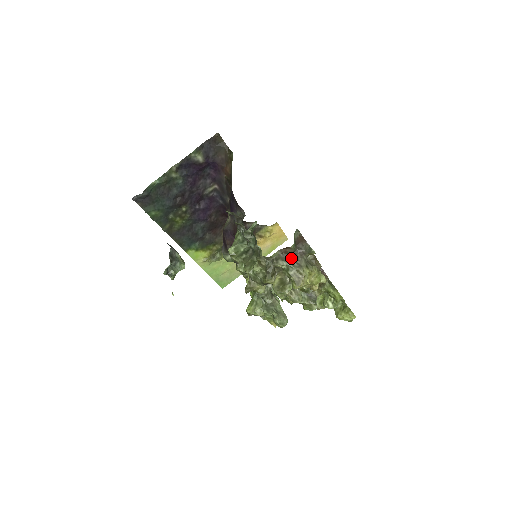
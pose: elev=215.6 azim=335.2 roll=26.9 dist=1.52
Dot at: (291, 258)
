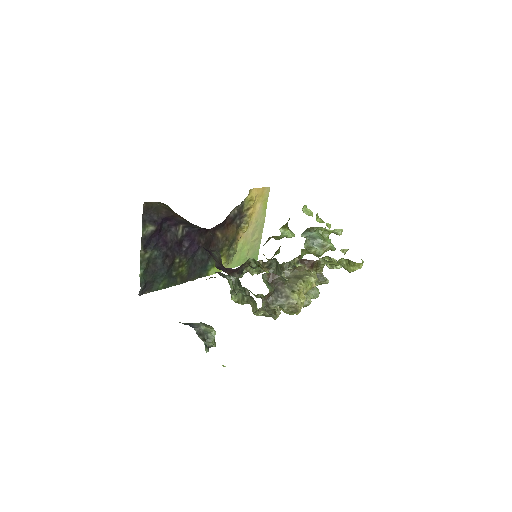
Dot at: (276, 296)
